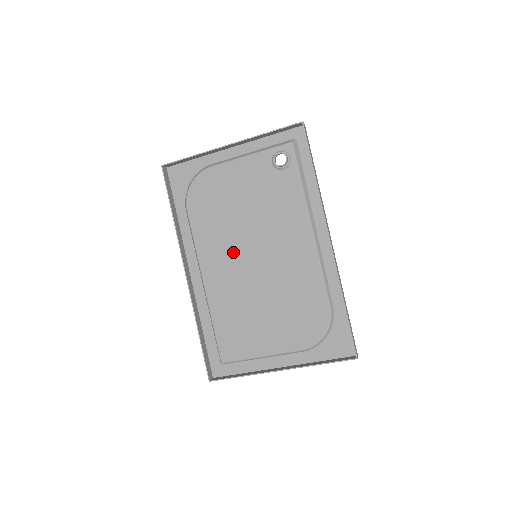
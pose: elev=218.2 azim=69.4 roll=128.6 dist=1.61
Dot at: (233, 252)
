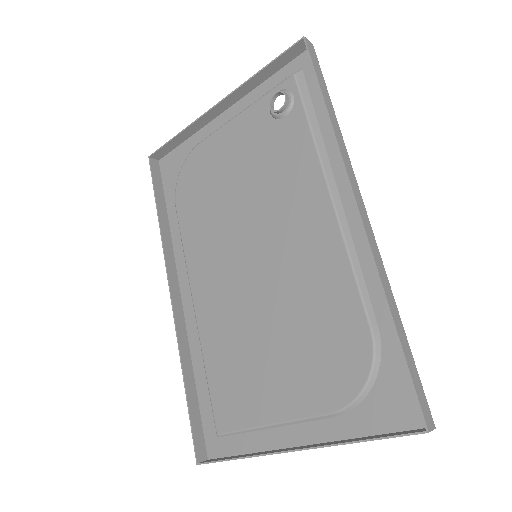
Dot at: (227, 255)
